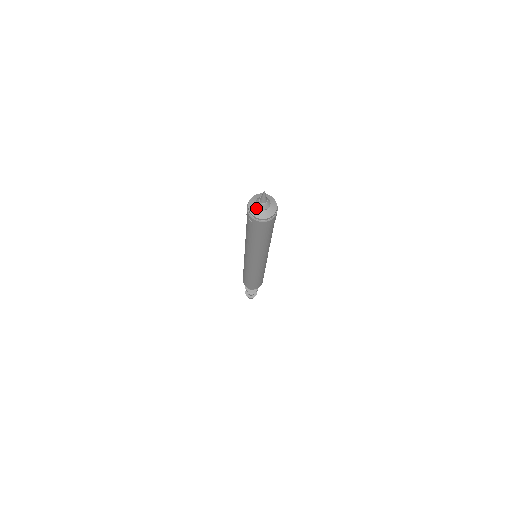
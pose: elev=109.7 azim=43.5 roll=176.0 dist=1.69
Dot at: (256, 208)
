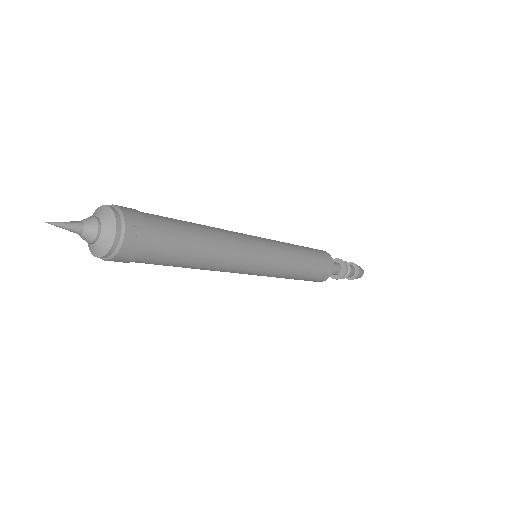
Dot at: occluded
